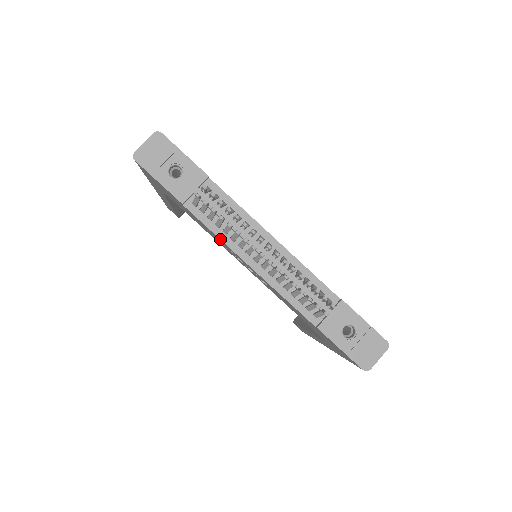
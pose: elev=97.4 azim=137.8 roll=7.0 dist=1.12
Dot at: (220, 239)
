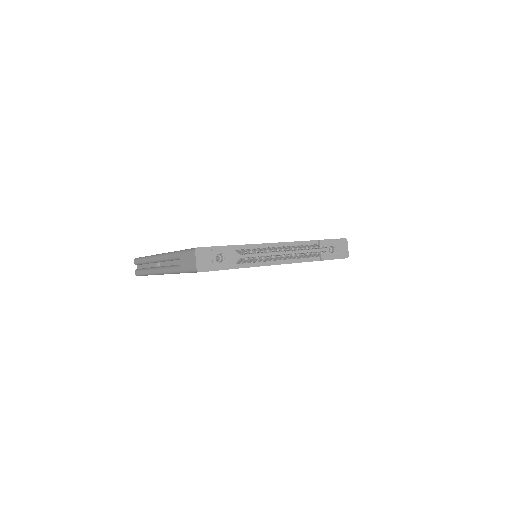
Dot at: occluded
